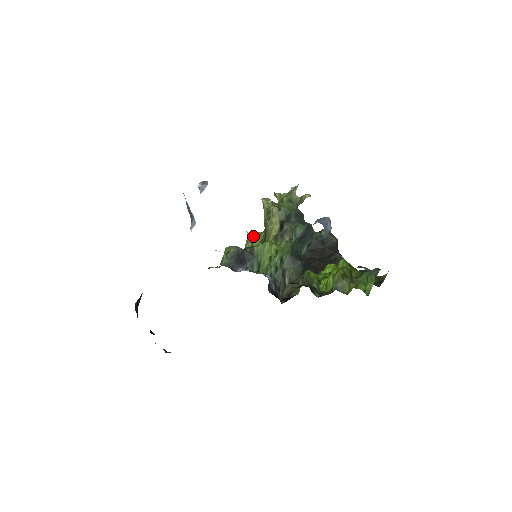
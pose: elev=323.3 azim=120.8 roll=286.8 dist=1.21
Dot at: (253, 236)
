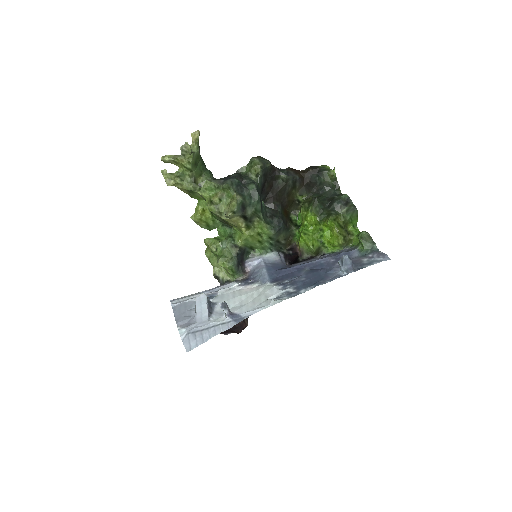
Dot at: (201, 218)
